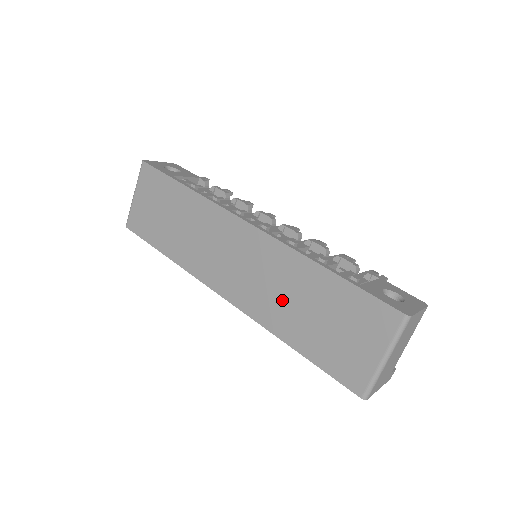
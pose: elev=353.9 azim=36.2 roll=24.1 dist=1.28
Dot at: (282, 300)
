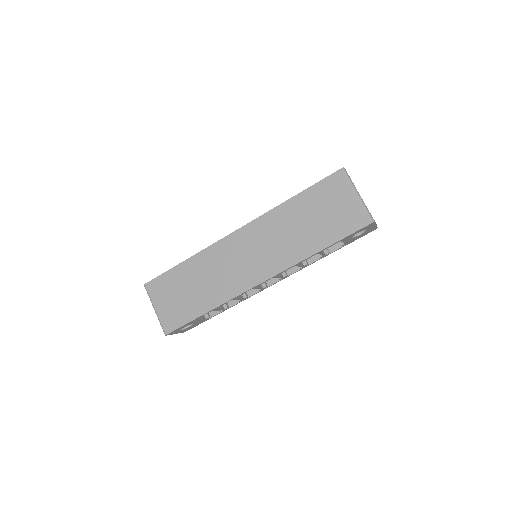
Dot at: (291, 238)
